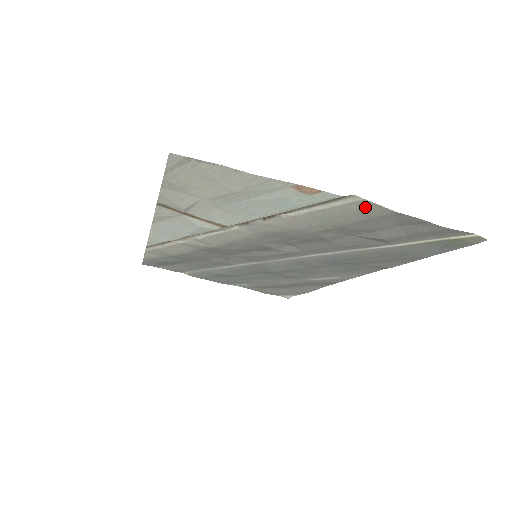
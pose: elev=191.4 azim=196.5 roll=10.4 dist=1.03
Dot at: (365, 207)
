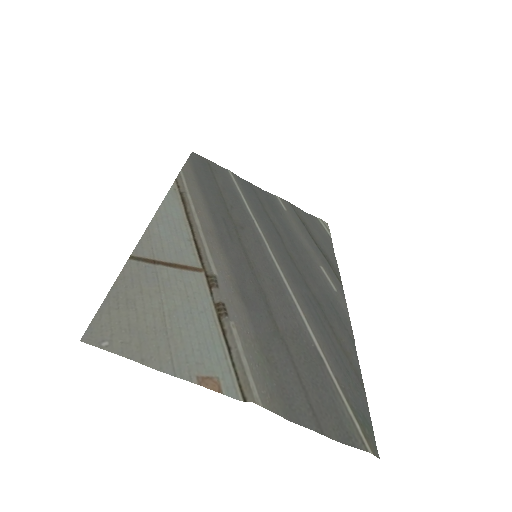
Dot at: (270, 400)
